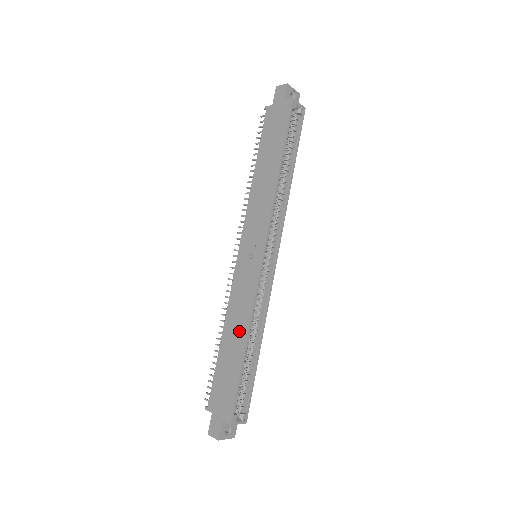
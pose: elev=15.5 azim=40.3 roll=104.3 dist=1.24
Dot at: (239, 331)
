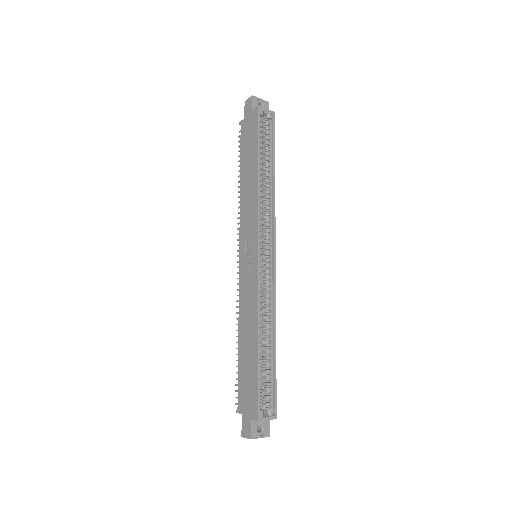
Dot at: (251, 328)
